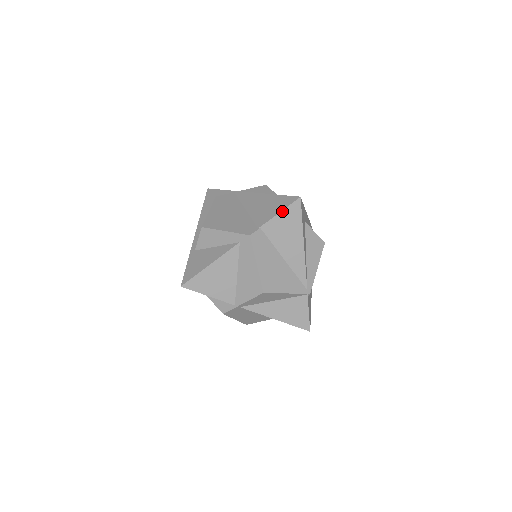
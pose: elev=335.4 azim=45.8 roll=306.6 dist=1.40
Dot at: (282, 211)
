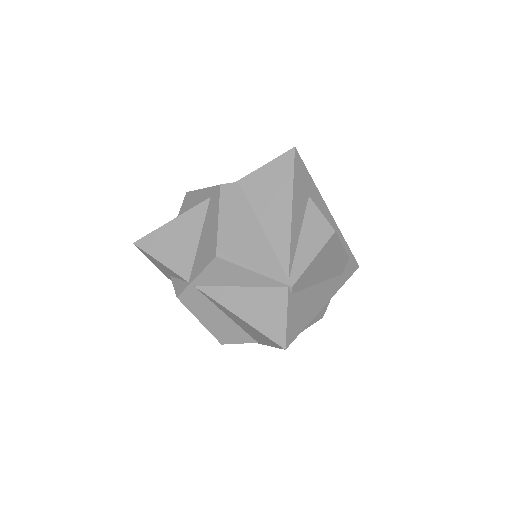
Dot at: (269, 163)
